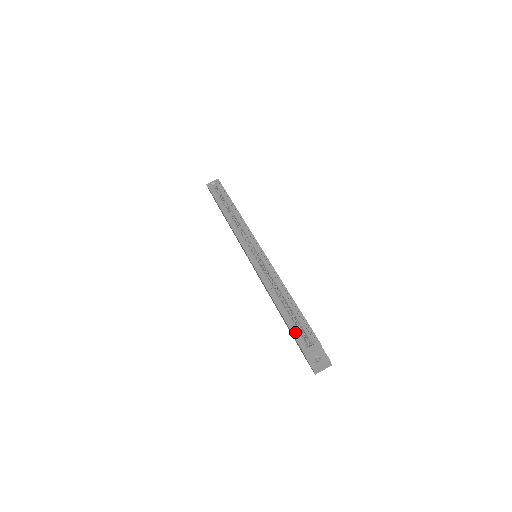
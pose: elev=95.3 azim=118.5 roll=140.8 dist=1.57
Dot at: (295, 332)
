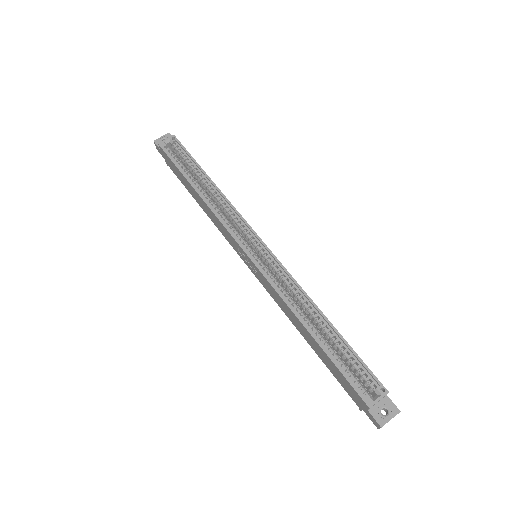
Dot at: (349, 377)
